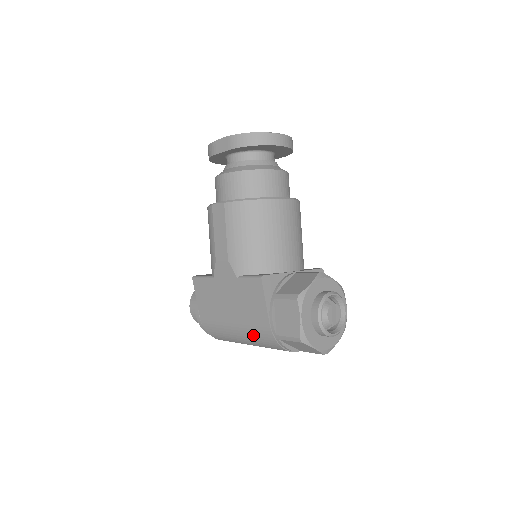
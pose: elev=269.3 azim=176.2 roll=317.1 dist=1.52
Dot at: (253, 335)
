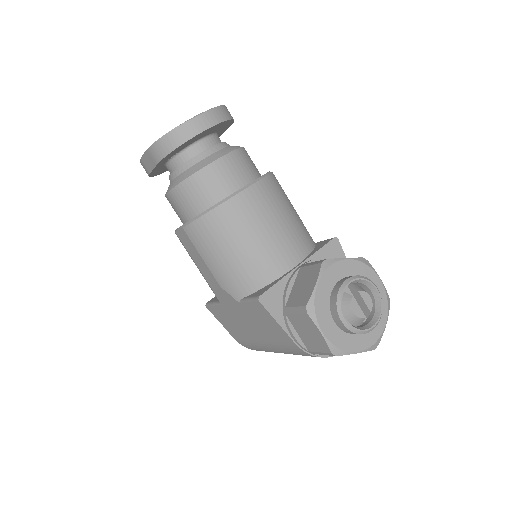
Dot at: (289, 352)
